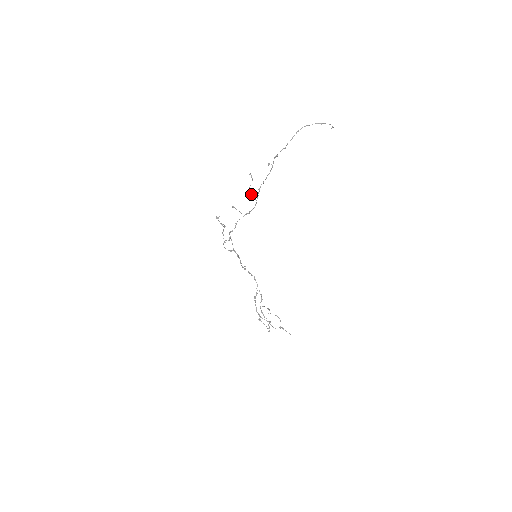
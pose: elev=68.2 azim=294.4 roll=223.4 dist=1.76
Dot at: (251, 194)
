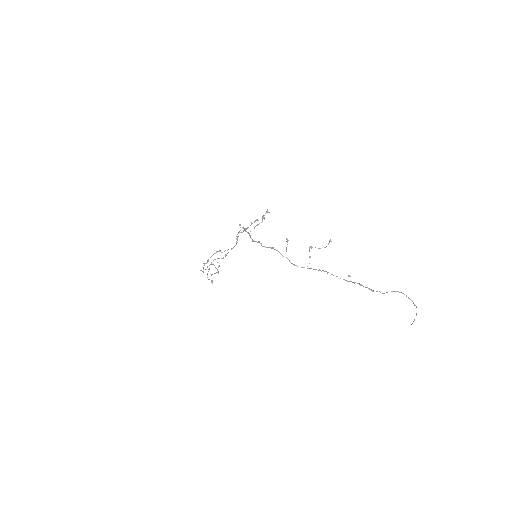
Dot at: (310, 257)
